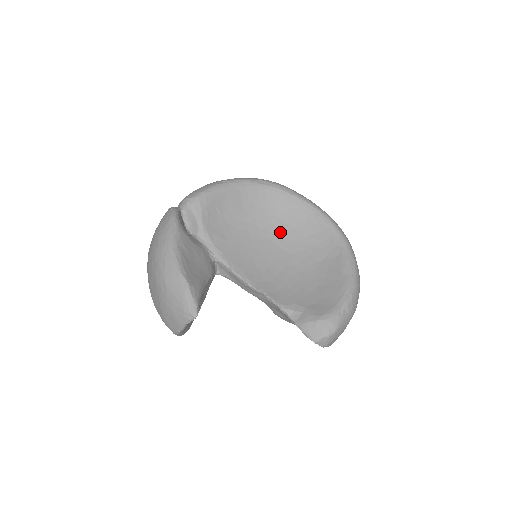
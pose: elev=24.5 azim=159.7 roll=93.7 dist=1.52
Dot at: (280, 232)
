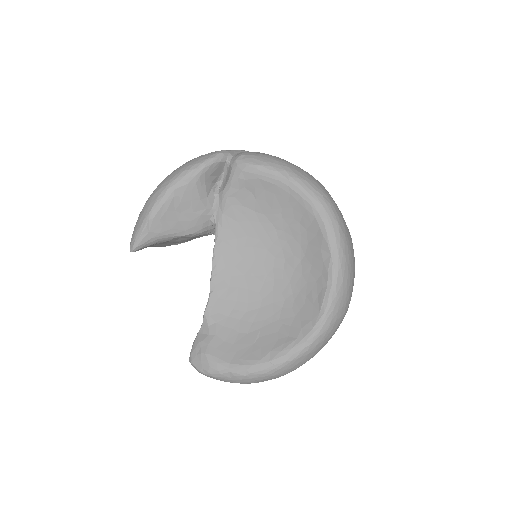
Dot at: (289, 263)
